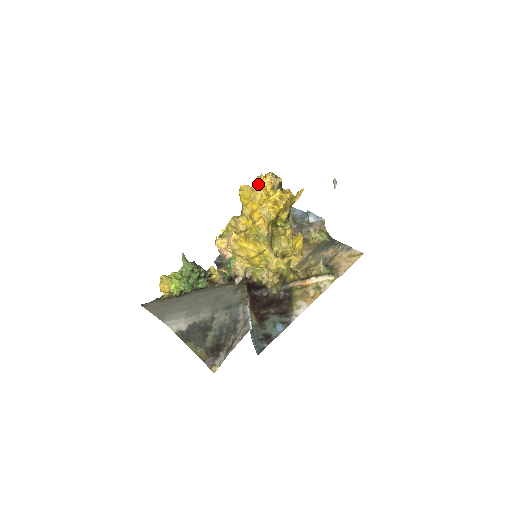
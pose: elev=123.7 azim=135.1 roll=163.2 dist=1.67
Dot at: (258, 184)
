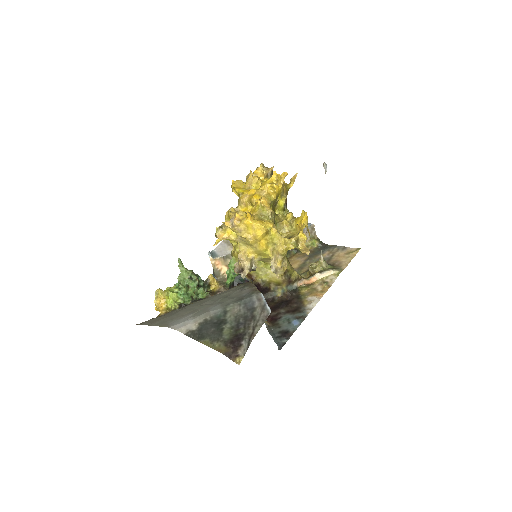
Dot at: occluded
